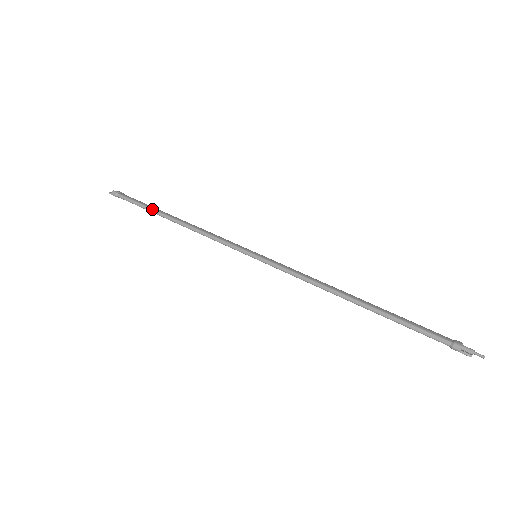
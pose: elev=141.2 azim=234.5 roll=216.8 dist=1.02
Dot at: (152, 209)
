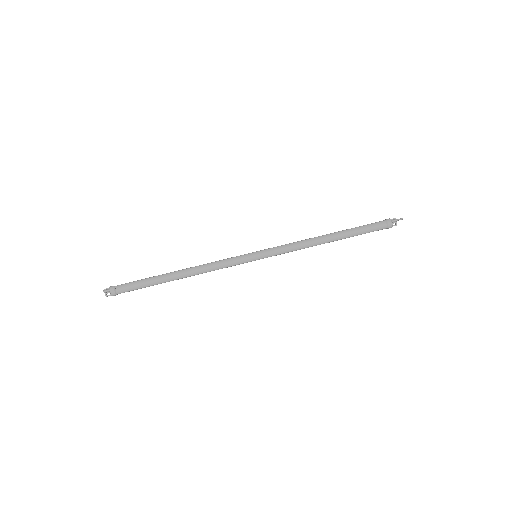
Dot at: occluded
